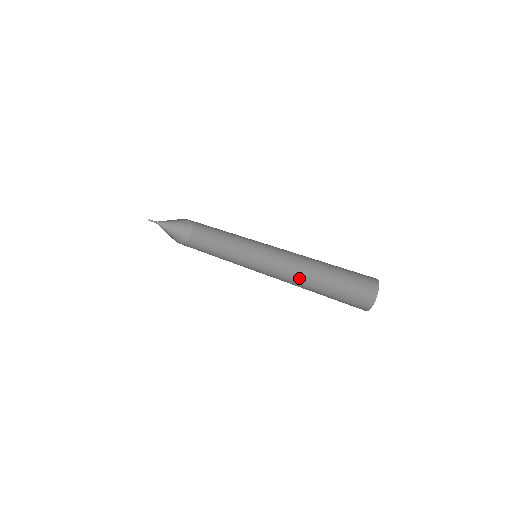
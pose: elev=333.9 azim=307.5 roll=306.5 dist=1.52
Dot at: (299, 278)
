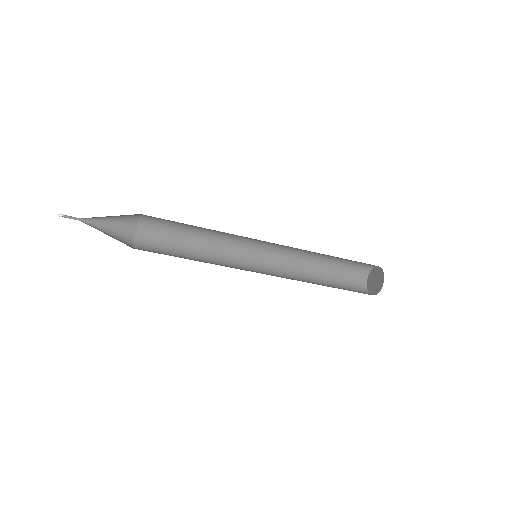
Dot at: occluded
